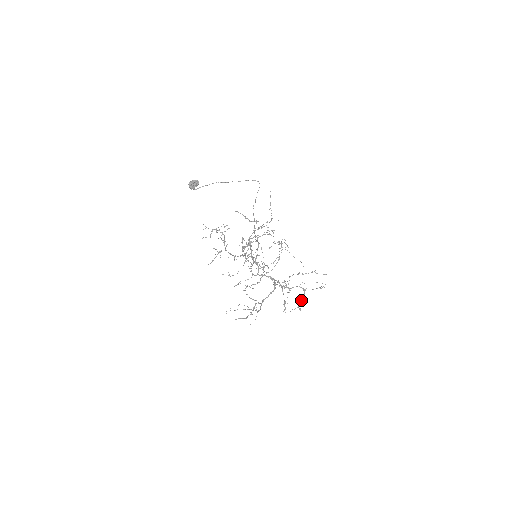
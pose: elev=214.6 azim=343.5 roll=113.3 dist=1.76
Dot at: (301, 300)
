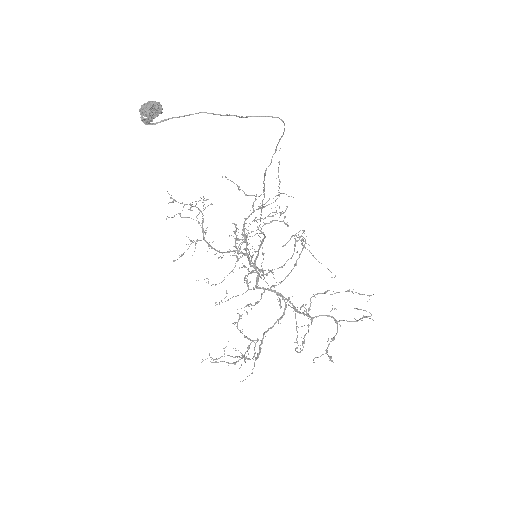
Dot at: occluded
